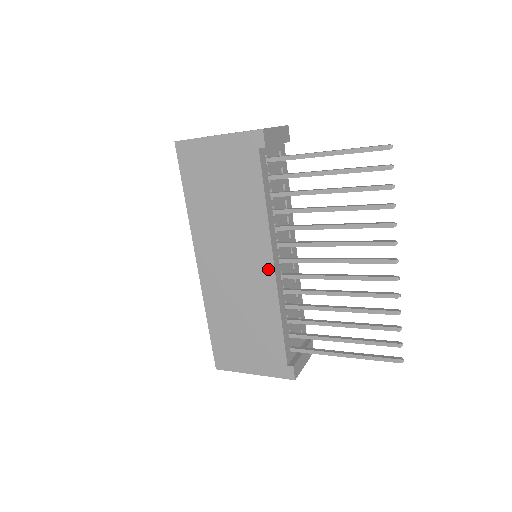
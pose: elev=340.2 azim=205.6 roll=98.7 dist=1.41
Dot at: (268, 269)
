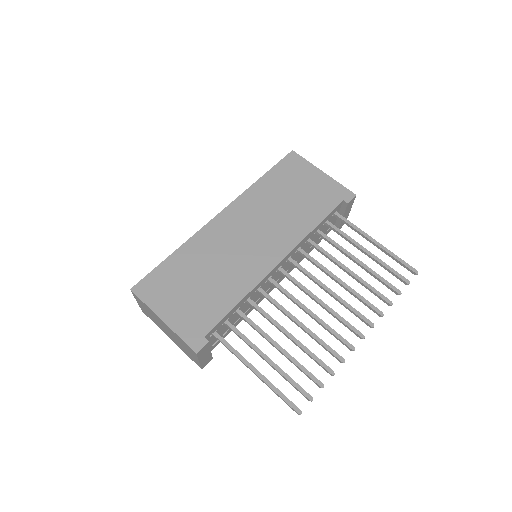
Dot at: (272, 261)
